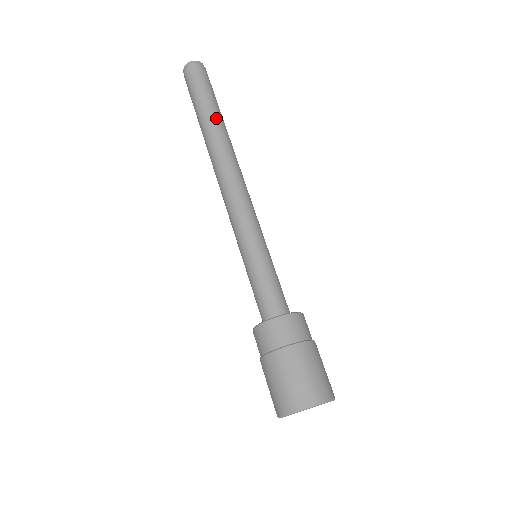
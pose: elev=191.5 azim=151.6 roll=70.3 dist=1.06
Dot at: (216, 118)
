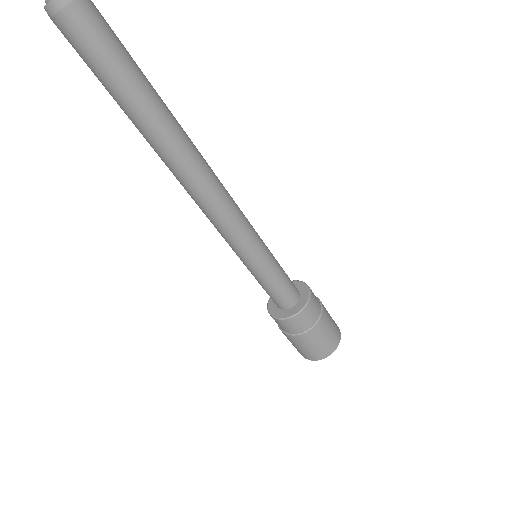
Dot at: (160, 109)
